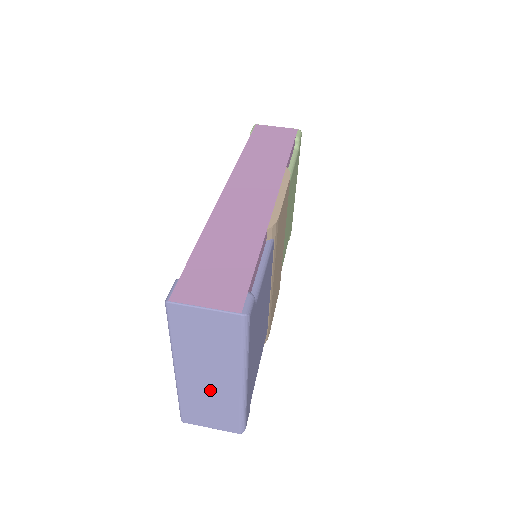
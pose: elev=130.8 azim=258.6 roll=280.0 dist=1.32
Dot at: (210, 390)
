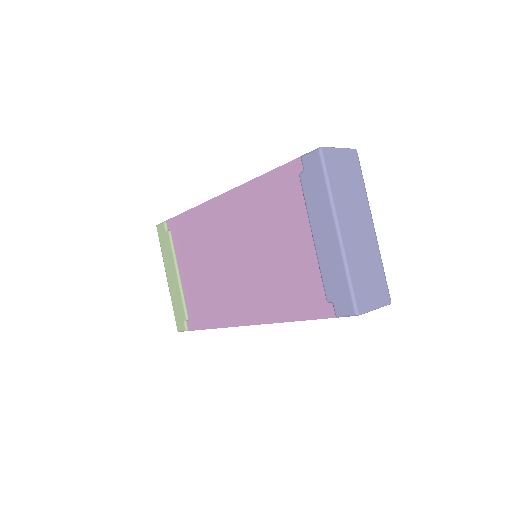
Dot at: (362, 246)
